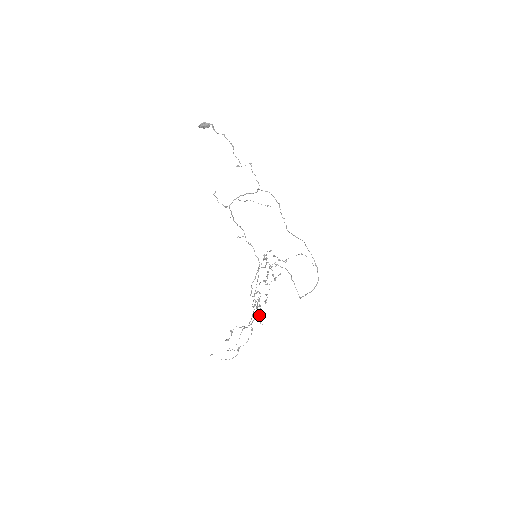
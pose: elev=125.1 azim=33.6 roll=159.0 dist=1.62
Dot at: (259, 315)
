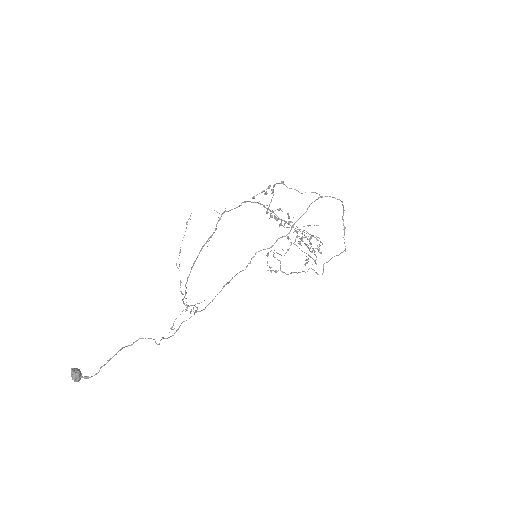
Dot at: (311, 238)
